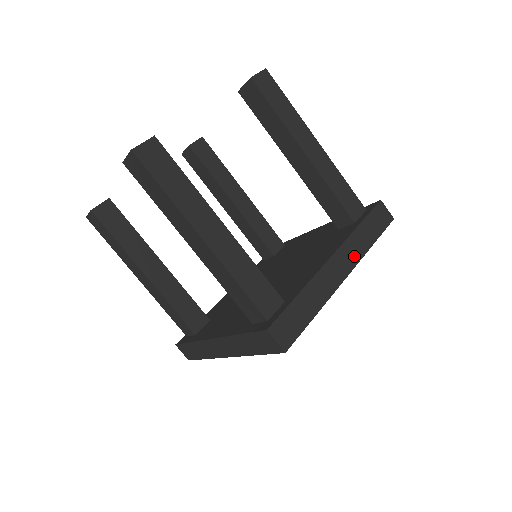
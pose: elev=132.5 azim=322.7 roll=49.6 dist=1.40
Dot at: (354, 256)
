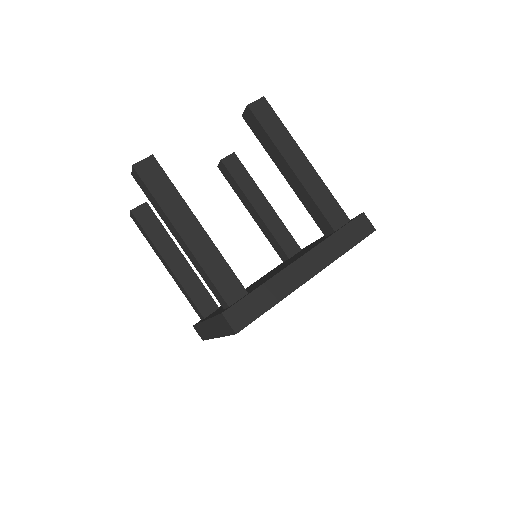
Dot at: (323, 261)
